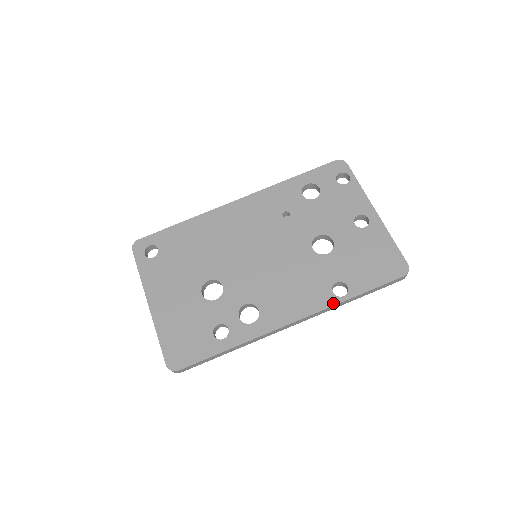
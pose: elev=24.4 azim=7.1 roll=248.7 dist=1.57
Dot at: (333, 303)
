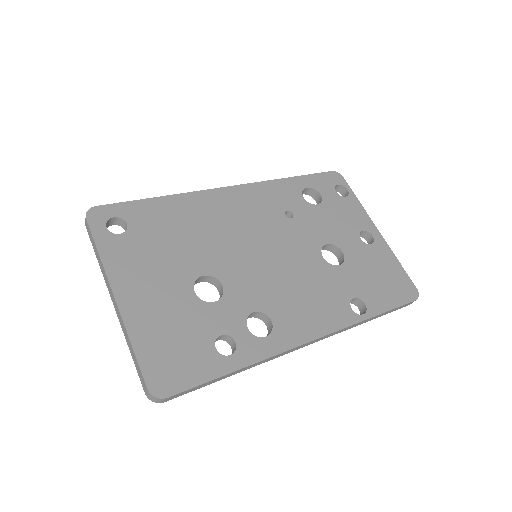
Dot at: (354, 321)
